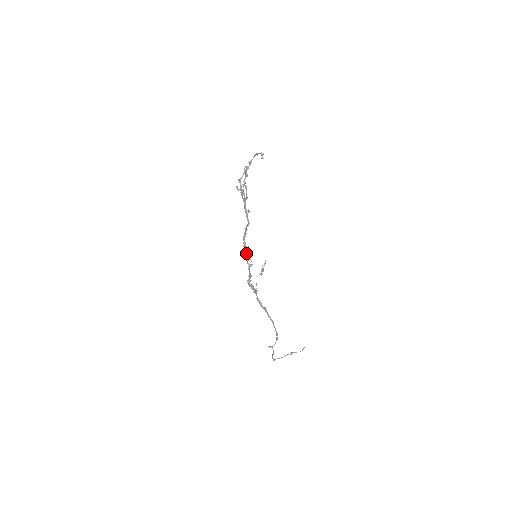
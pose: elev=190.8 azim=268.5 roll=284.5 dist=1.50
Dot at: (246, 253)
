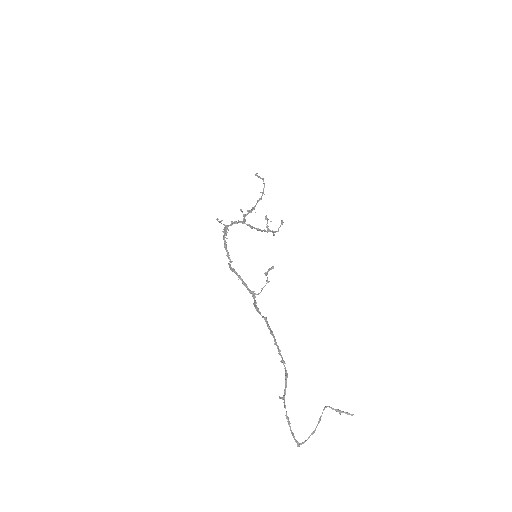
Dot at: (225, 232)
